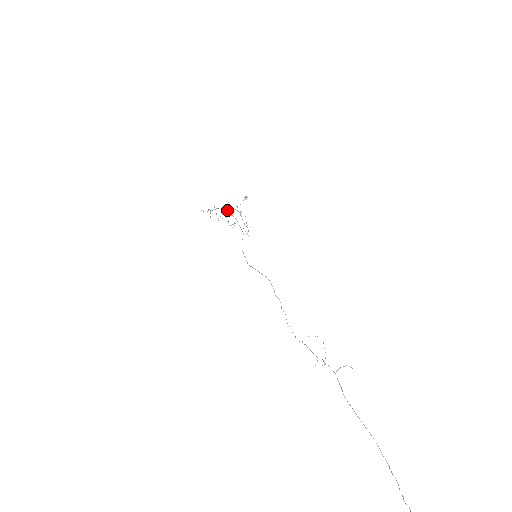
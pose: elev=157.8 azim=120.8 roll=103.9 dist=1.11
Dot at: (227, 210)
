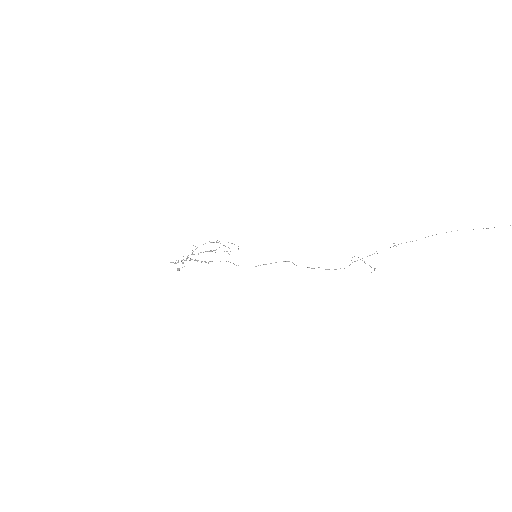
Dot at: (190, 258)
